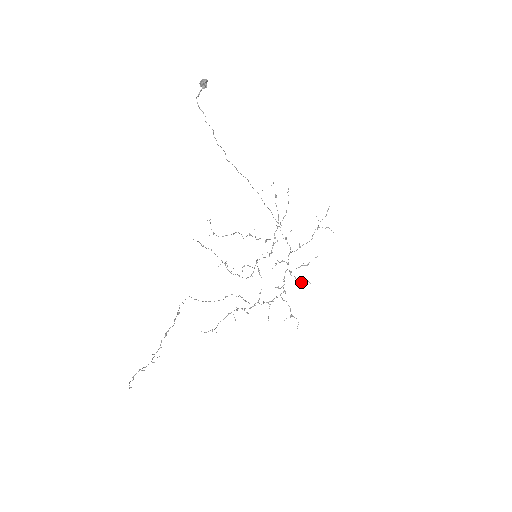
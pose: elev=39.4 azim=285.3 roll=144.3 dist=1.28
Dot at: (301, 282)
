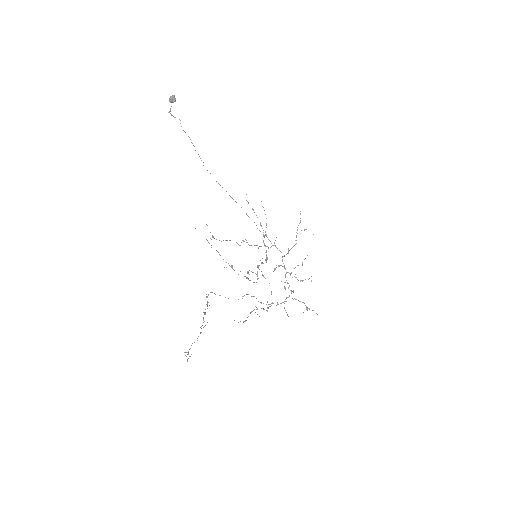
Dot at: occluded
